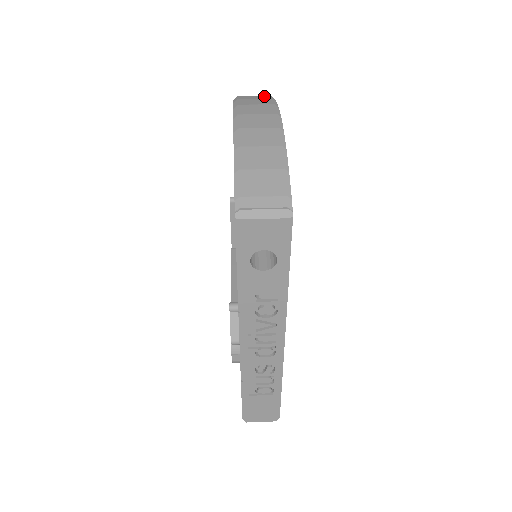
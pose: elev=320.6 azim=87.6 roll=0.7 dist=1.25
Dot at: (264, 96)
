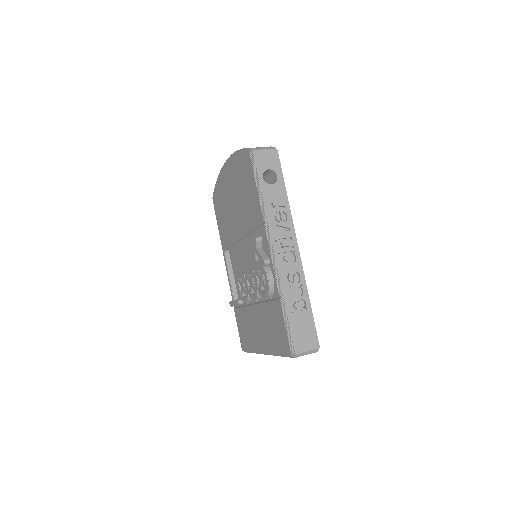
Dot at: occluded
